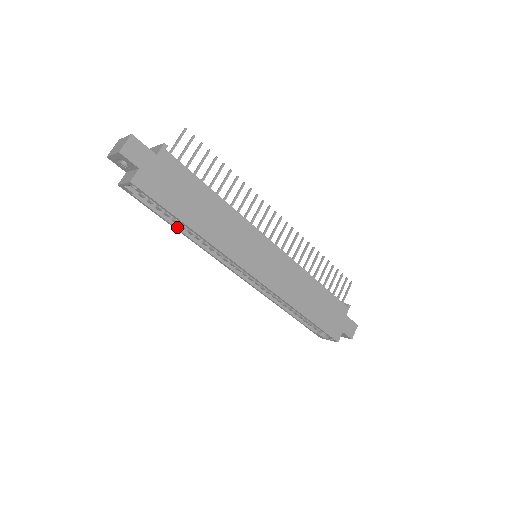
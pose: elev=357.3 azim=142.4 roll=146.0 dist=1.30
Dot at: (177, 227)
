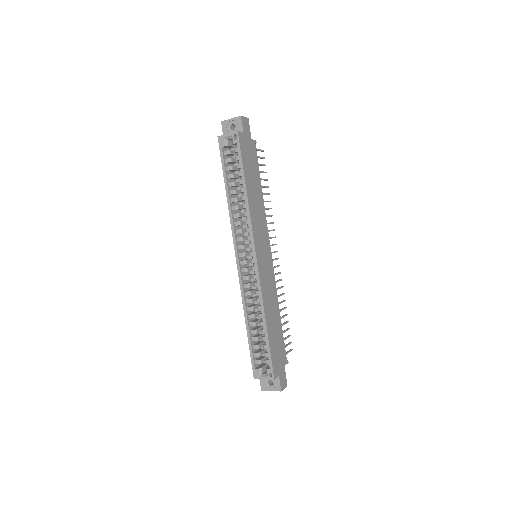
Dot at: (228, 190)
